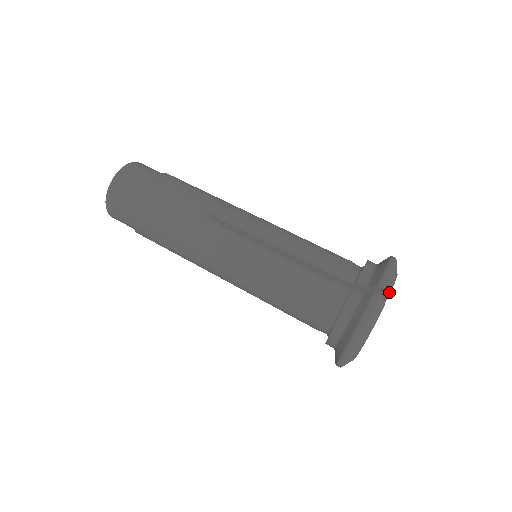
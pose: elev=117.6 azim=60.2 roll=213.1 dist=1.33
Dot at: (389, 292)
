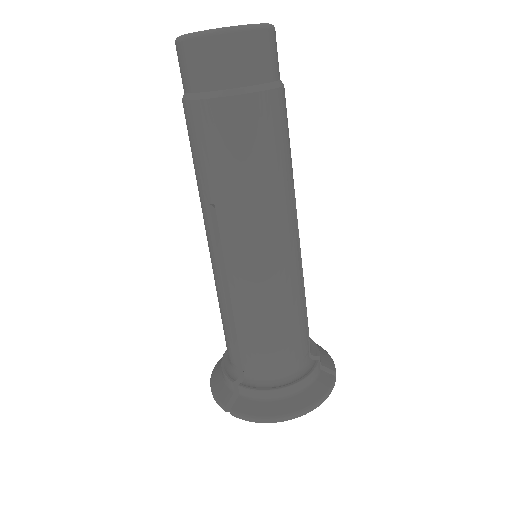
Dot at: occluded
